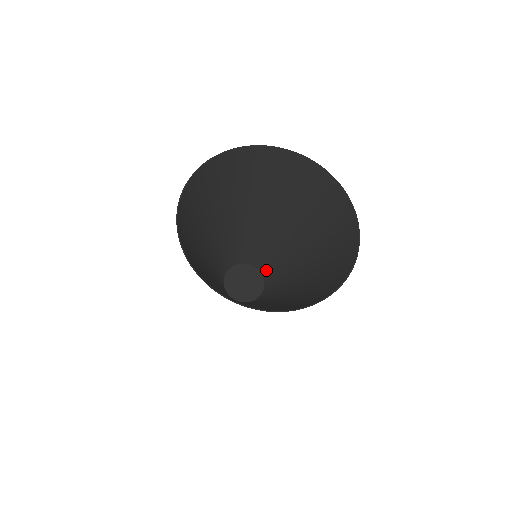
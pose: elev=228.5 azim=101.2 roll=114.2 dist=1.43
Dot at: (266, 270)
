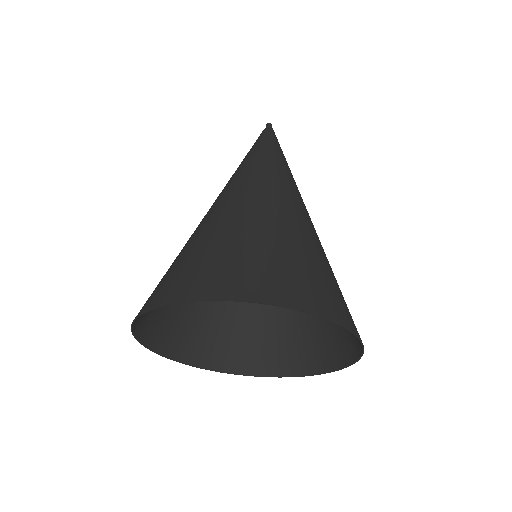
Dot at: (286, 173)
